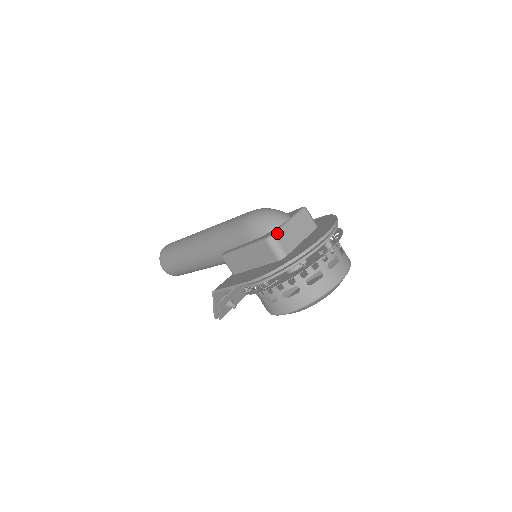
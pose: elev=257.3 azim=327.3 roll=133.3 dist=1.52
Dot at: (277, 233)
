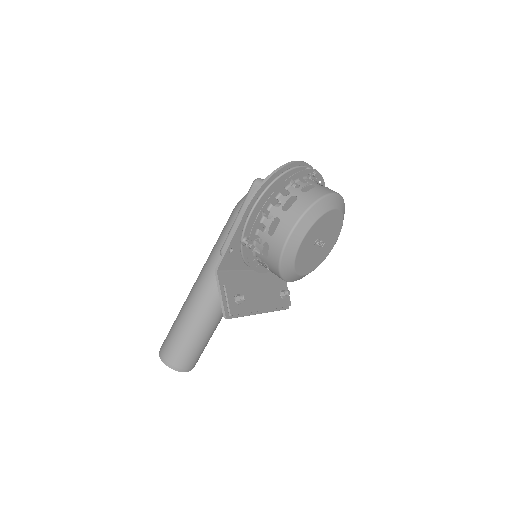
Dot at: (262, 179)
